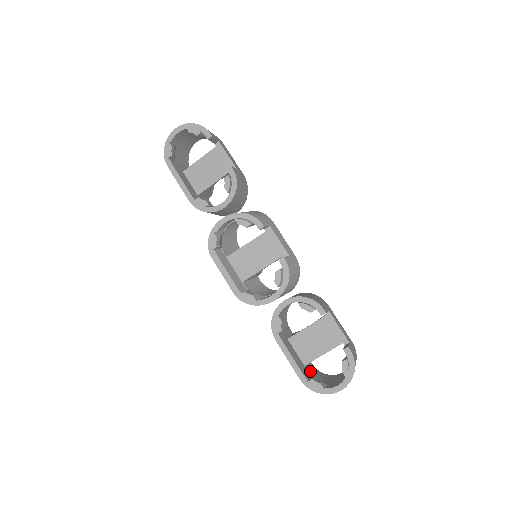
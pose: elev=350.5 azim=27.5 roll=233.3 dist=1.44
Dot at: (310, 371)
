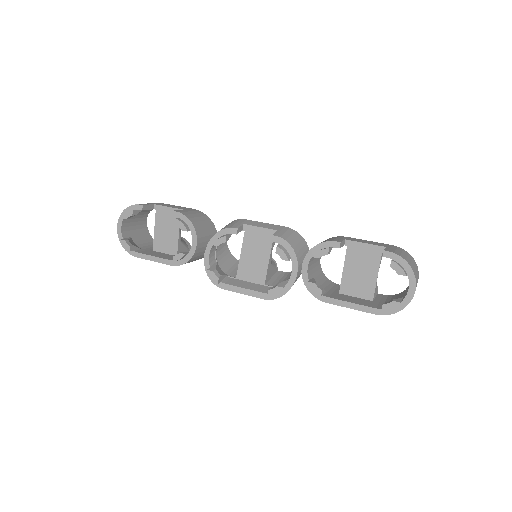
Dot at: (383, 301)
